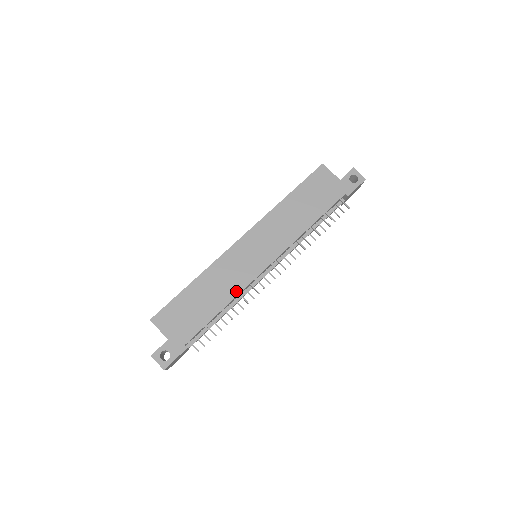
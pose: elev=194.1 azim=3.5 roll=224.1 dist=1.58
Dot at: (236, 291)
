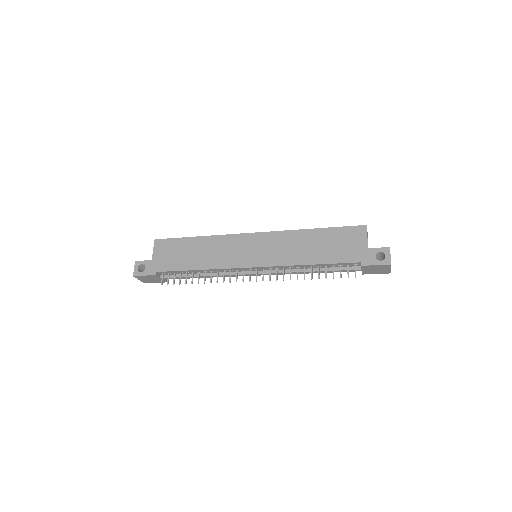
Dot at: (215, 266)
